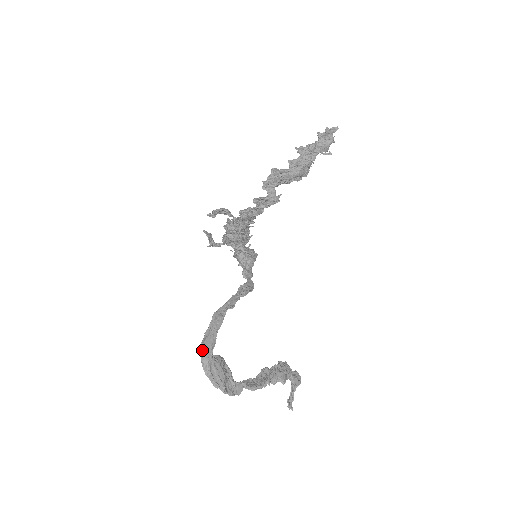
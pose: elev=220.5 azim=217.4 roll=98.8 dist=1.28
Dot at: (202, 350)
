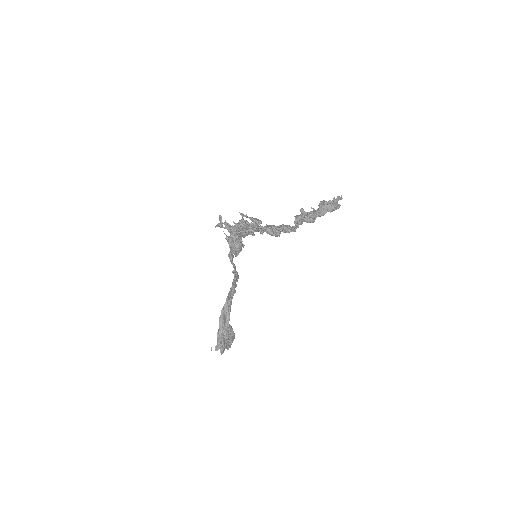
Dot at: (221, 324)
